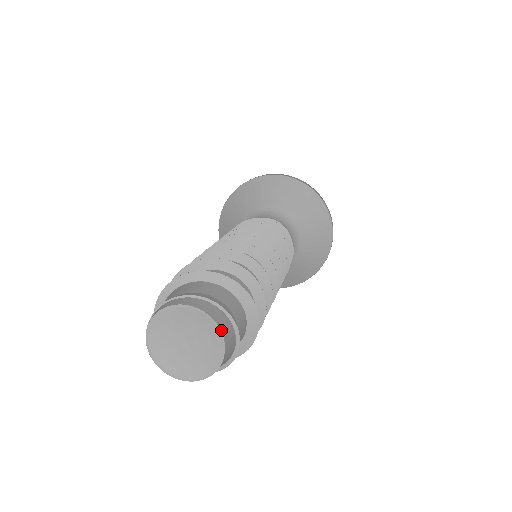
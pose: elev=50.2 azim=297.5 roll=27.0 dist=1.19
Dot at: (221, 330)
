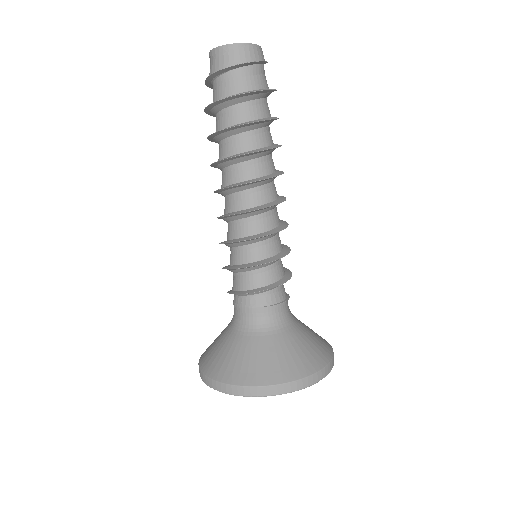
Dot at: (261, 49)
